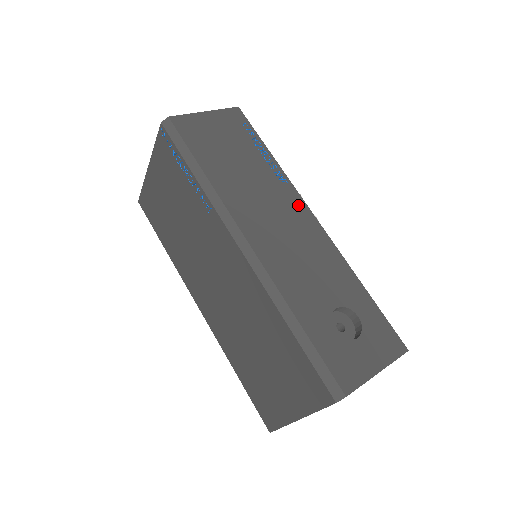
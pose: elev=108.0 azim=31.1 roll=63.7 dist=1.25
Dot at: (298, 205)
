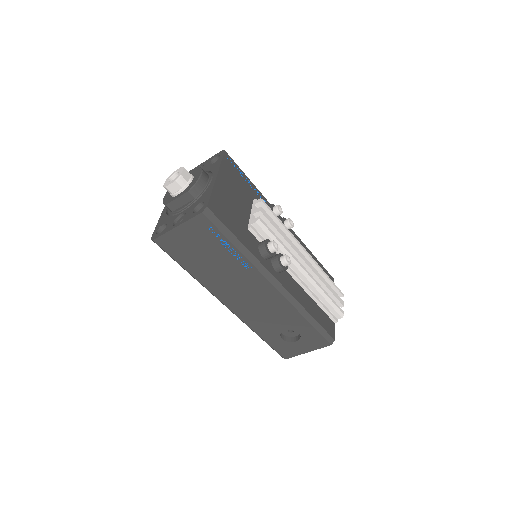
Dot at: (260, 282)
